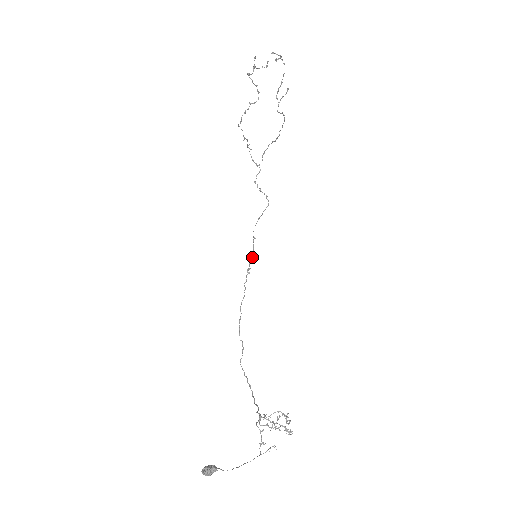
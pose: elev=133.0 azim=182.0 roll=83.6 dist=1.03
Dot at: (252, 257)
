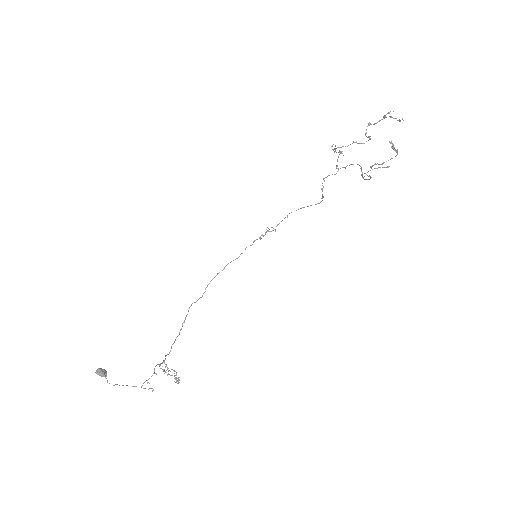
Dot at: occluded
